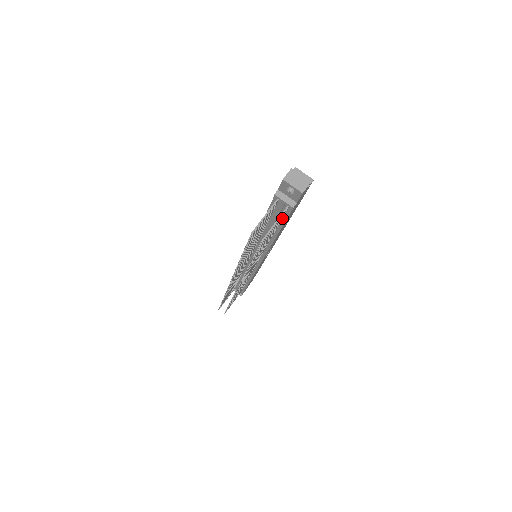
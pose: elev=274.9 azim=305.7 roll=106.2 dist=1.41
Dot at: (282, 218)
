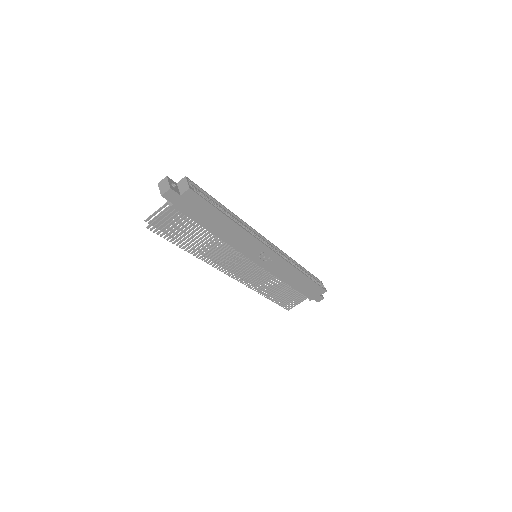
Dot at: (191, 217)
